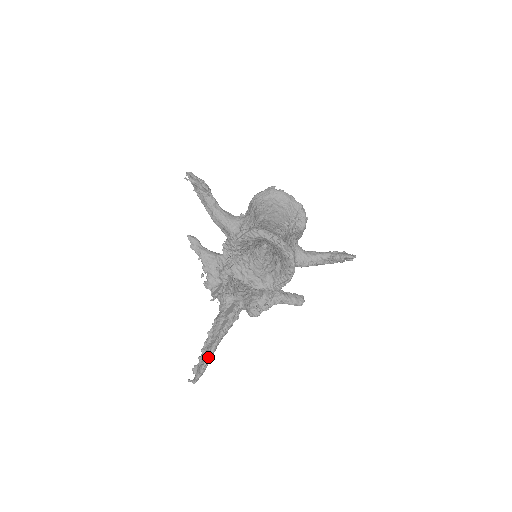
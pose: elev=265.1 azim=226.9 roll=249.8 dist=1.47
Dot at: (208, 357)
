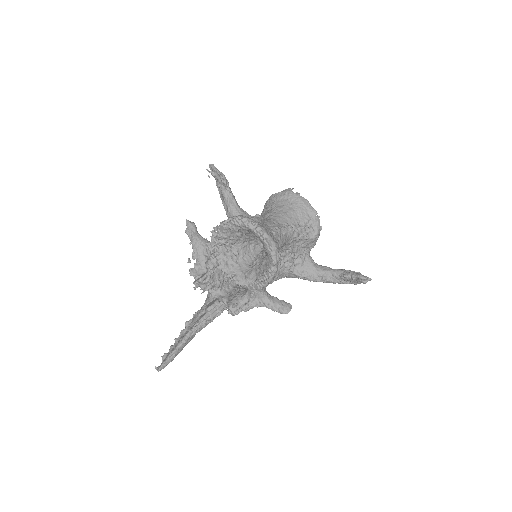
Dot at: (177, 346)
